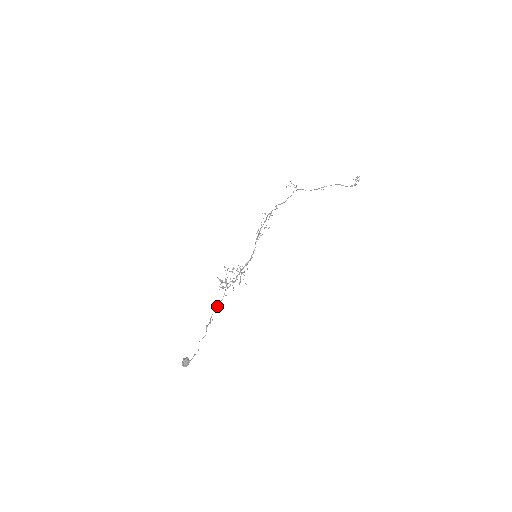
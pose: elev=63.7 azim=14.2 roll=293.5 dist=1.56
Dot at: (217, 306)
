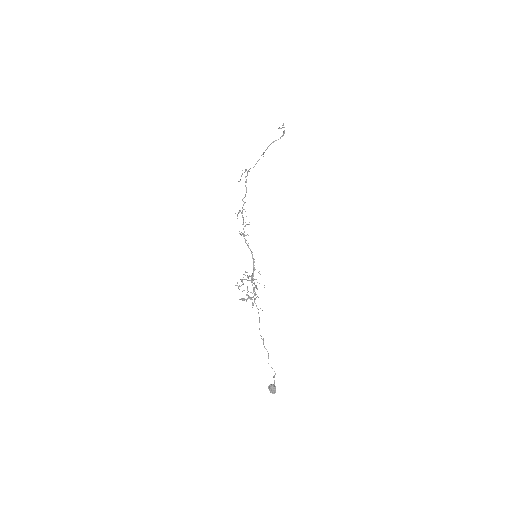
Dot at: occluded
